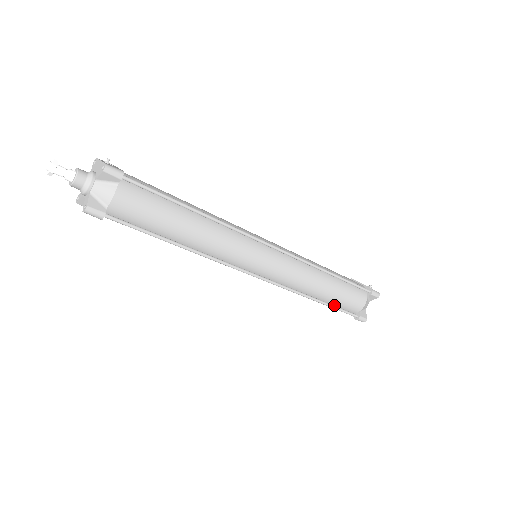
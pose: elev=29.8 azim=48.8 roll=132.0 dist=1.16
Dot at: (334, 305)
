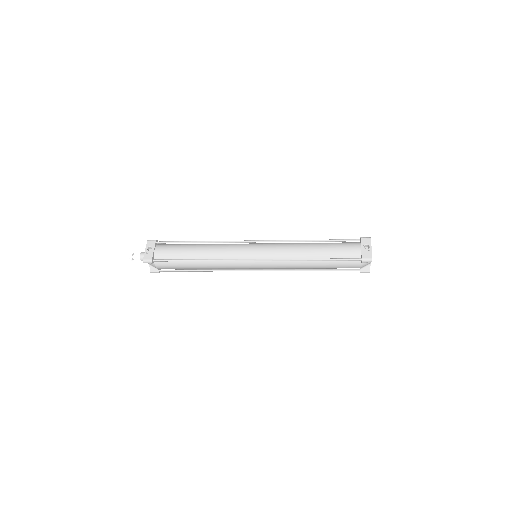
Dot at: occluded
